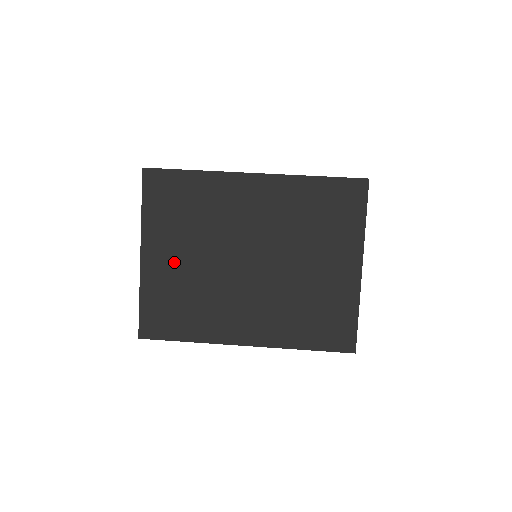
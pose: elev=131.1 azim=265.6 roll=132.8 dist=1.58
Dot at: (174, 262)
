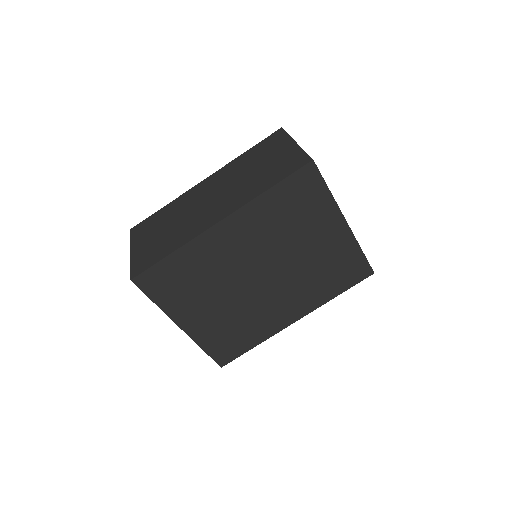
Dot at: (208, 315)
